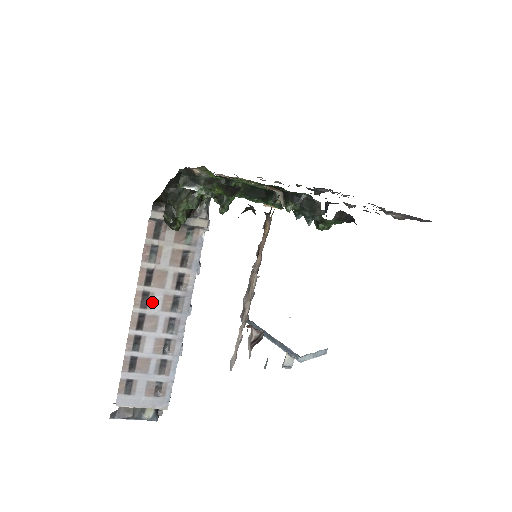
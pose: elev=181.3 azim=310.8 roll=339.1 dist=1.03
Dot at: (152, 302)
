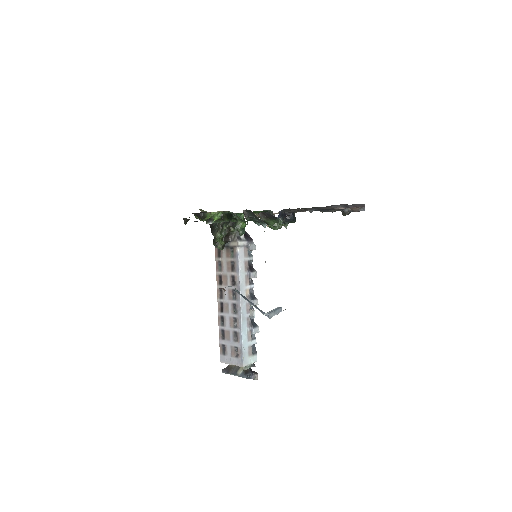
Dot at: (224, 295)
